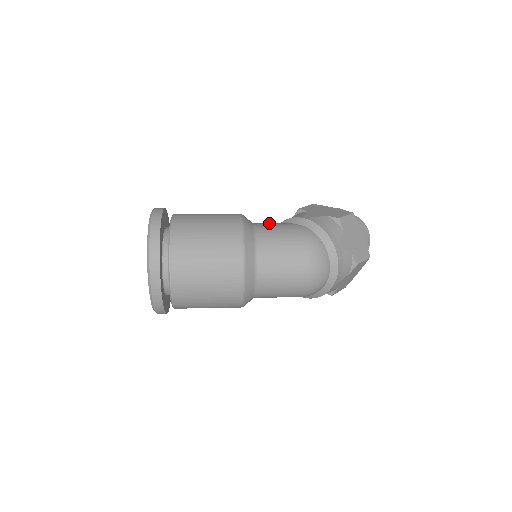
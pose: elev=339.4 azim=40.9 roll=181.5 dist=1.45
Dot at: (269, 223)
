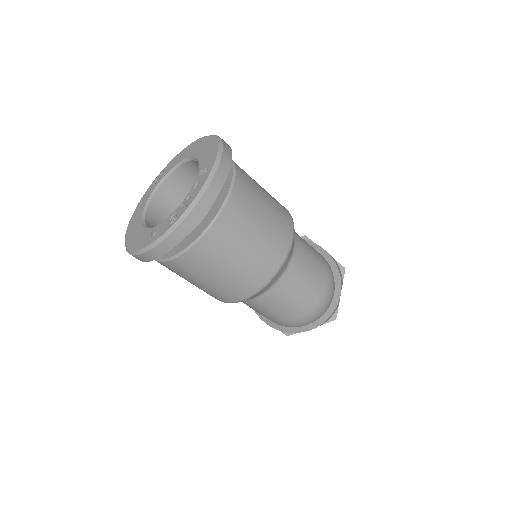
Dot at: occluded
